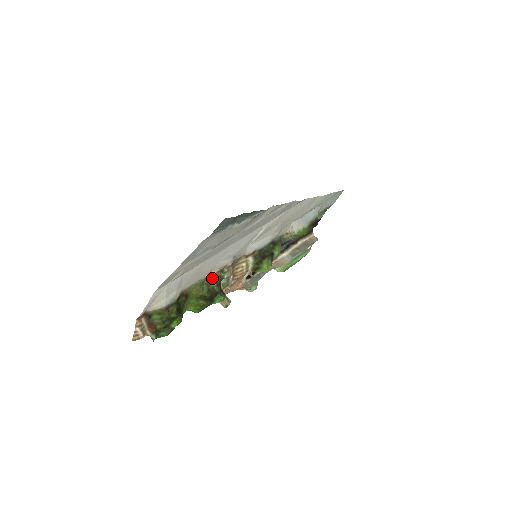
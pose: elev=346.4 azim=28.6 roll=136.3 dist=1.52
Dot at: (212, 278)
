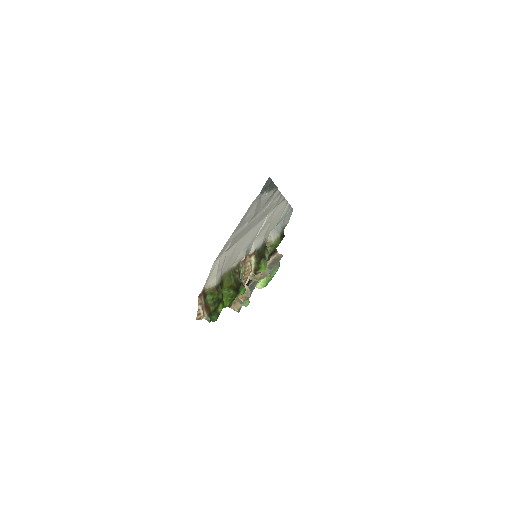
Dot at: (235, 270)
